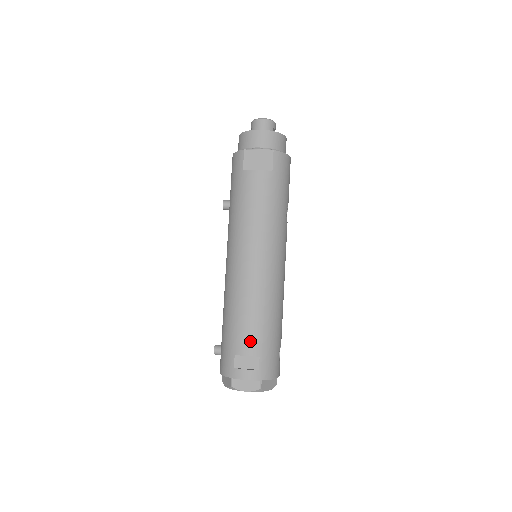
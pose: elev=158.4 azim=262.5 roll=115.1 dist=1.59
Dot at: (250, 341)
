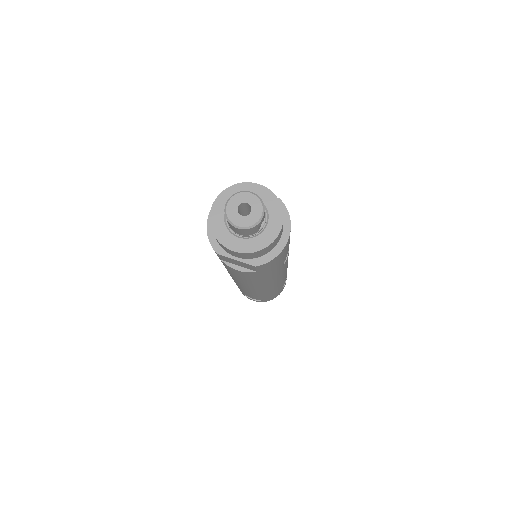
Dot at: occluded
